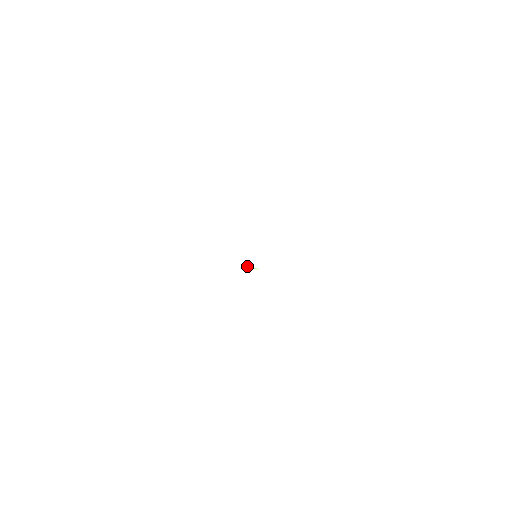
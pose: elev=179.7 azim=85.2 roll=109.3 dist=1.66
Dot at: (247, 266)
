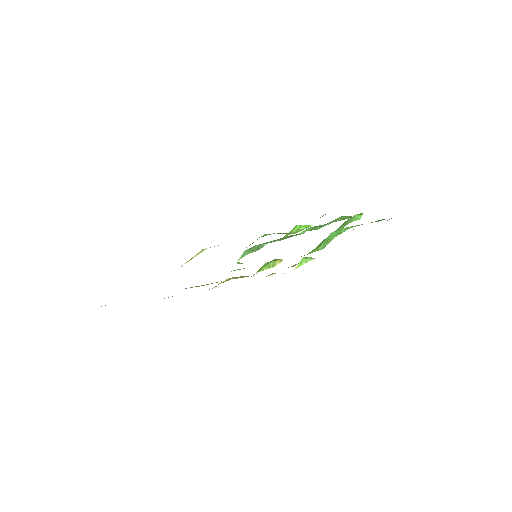
Dot at: (237, 263)
